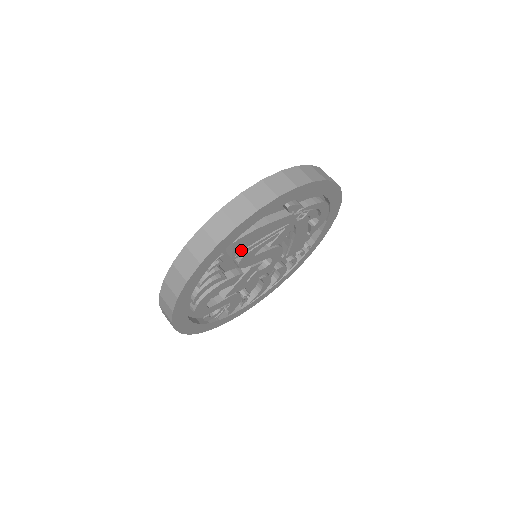
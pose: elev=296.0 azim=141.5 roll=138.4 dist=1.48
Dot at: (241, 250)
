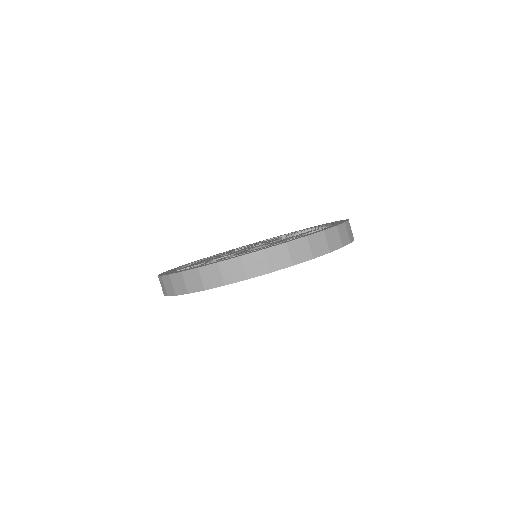
Dot at: occluded
